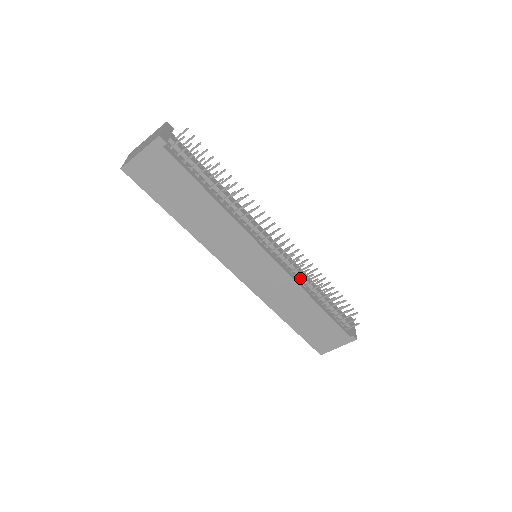
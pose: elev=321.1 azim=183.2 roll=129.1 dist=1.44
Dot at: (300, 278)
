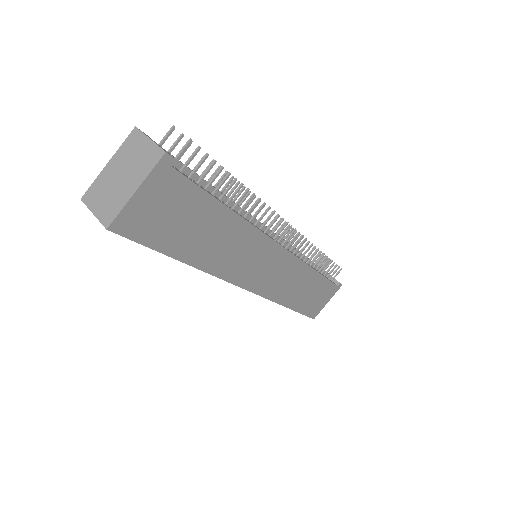
Dot at: occluded
